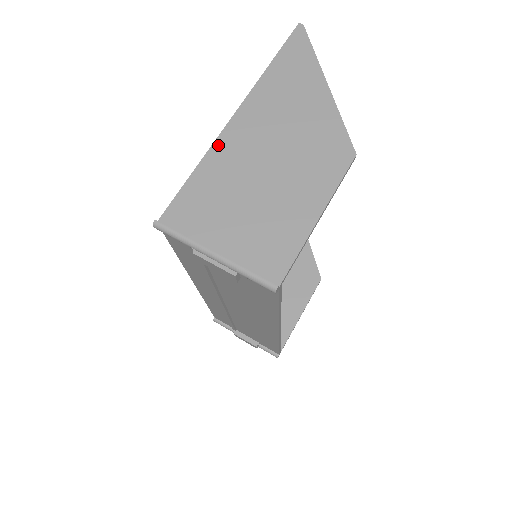
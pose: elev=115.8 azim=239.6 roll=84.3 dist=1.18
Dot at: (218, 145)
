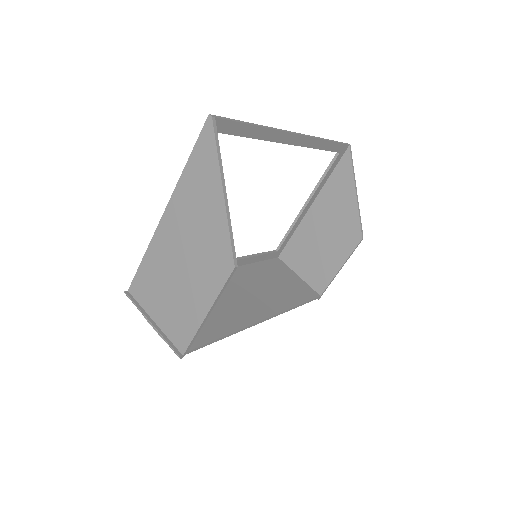
Dot at: (155, 239)
